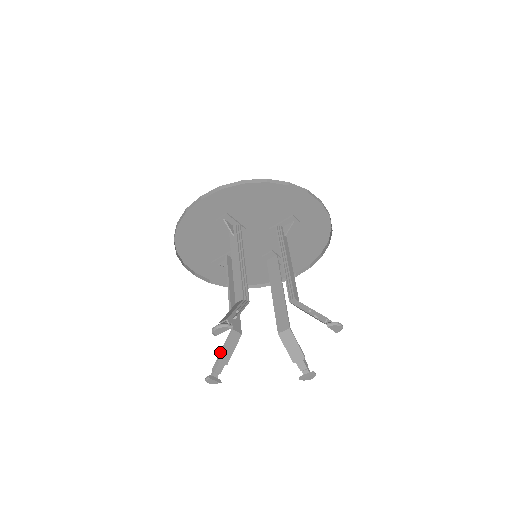
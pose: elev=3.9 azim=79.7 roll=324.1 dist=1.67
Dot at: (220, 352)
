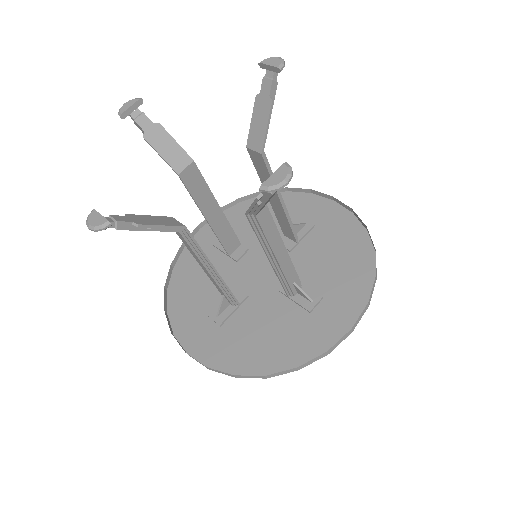
Dot at: occluded
